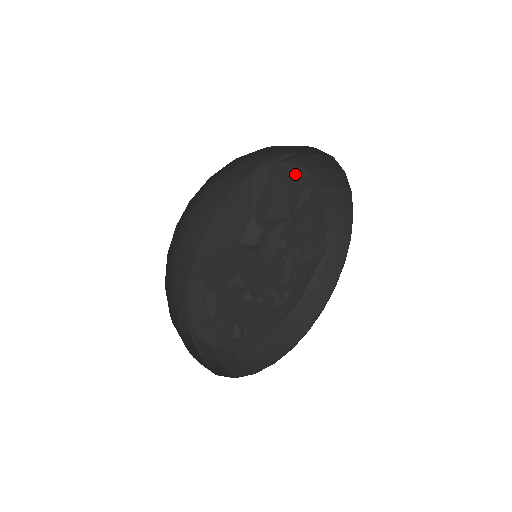
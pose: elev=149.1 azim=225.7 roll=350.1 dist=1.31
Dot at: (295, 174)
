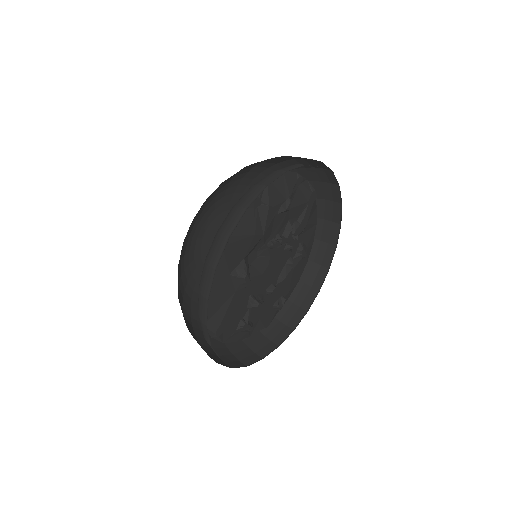
Dot at: occluded
